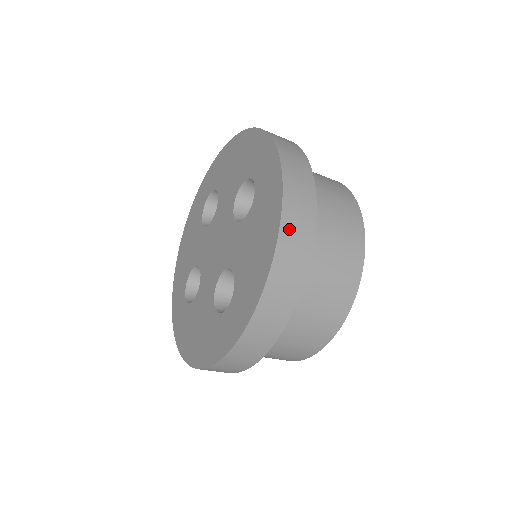
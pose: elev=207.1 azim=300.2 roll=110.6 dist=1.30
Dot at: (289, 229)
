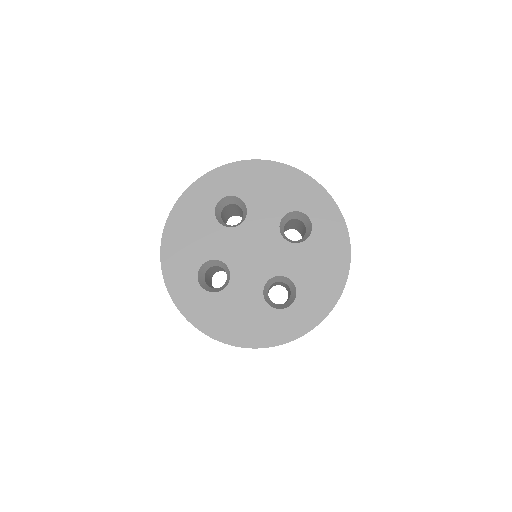
Dot at: occluded
